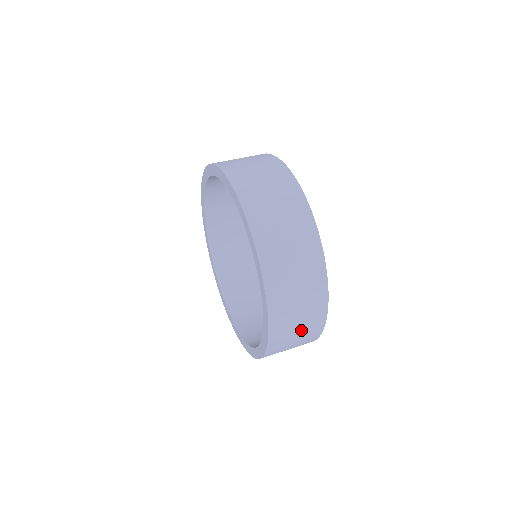
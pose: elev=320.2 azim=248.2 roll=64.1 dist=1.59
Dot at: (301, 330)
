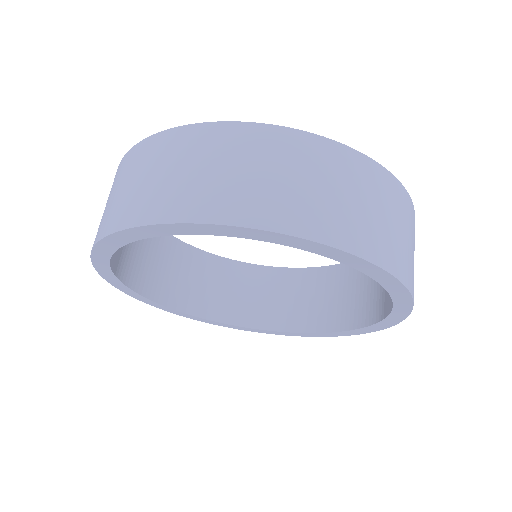
Dot at: occluded
